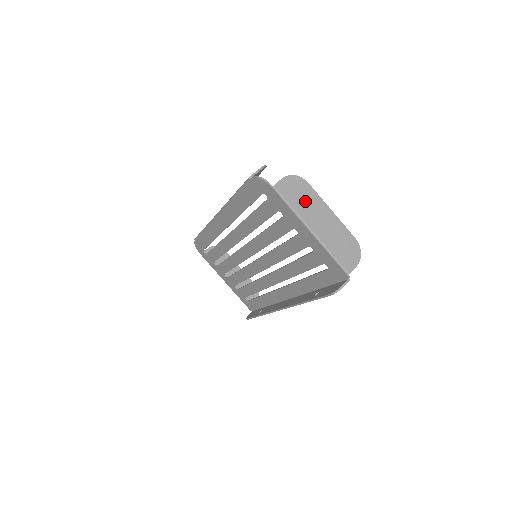
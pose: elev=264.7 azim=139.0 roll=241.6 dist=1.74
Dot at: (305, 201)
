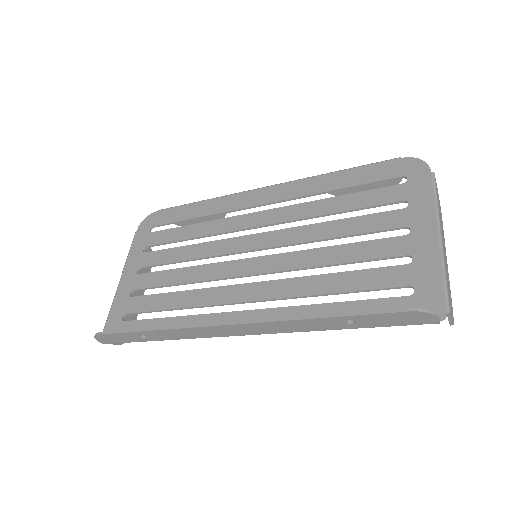
Dot at: (441, 220)
